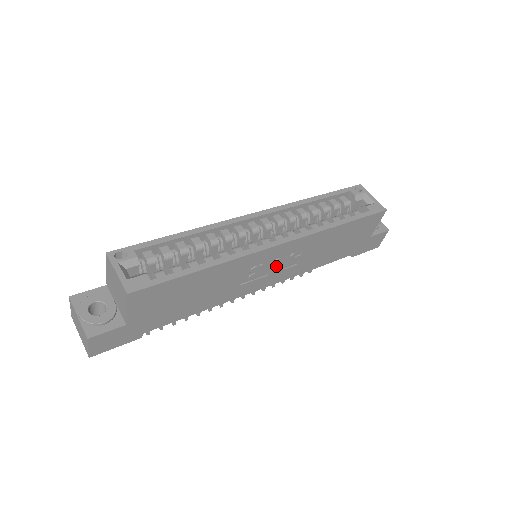
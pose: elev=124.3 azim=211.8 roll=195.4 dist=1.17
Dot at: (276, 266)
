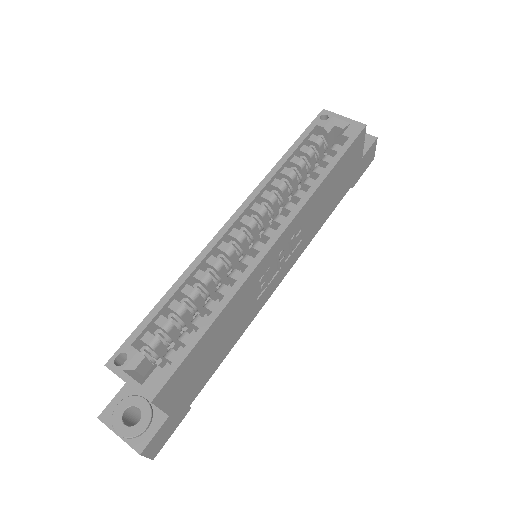
Dot at: (282, 258)
